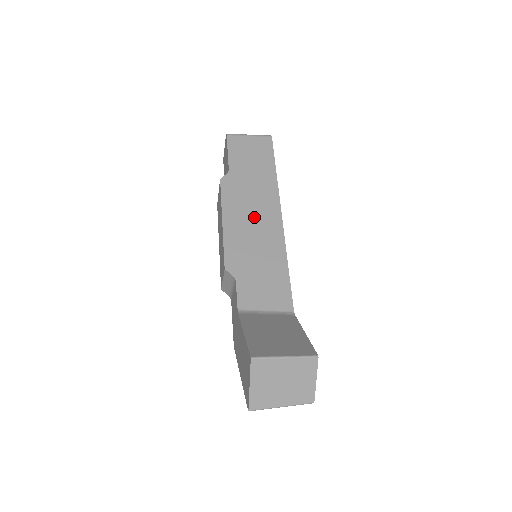
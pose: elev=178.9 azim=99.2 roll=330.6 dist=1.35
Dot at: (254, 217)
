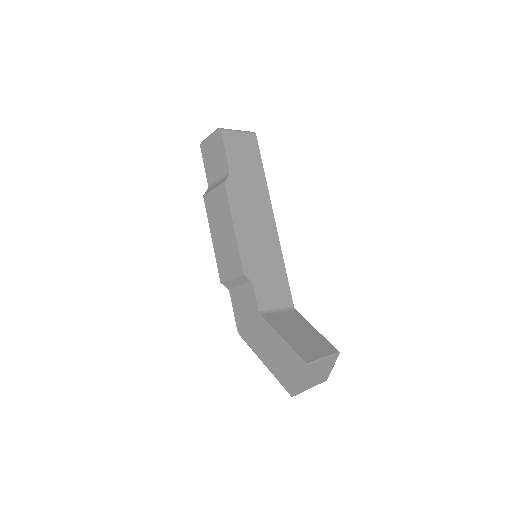
Dot at: (256, 222)
